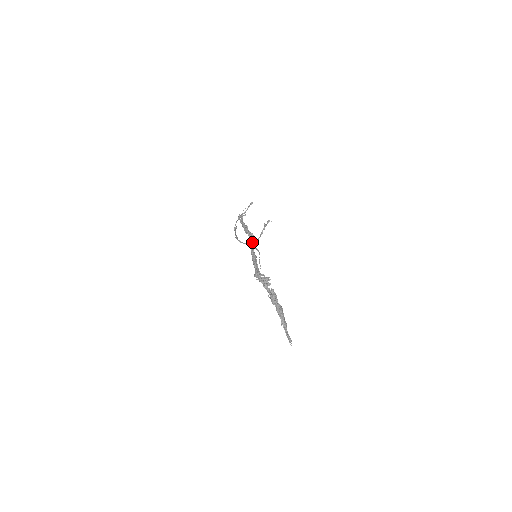
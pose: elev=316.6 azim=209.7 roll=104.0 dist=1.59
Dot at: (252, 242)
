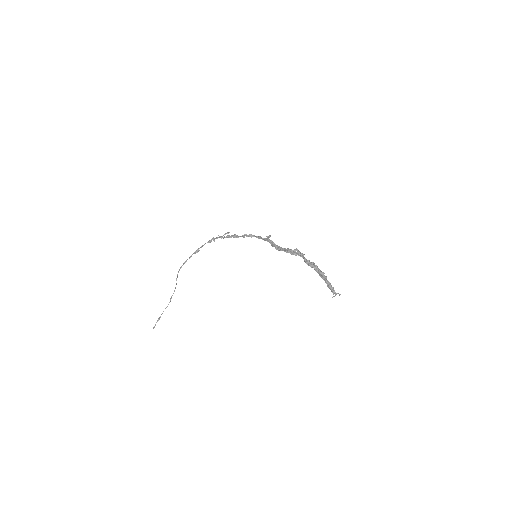
Dot at: (267, 238)
